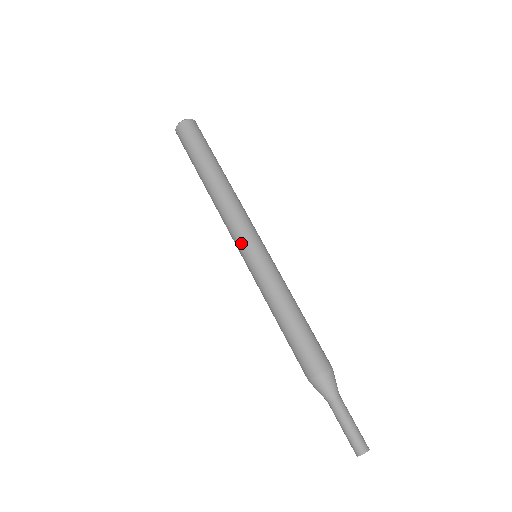
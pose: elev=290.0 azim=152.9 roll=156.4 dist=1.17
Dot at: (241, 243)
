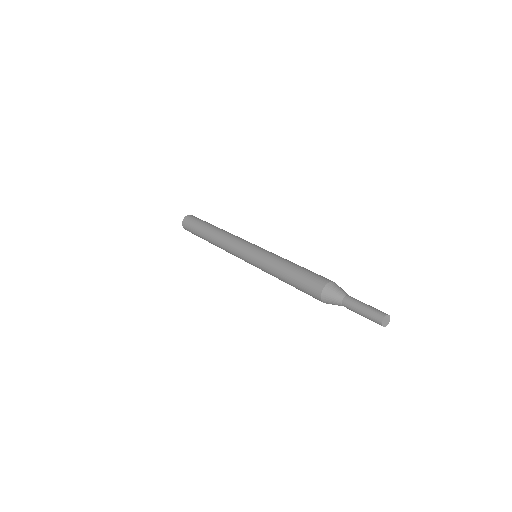
Dot at: (241, 253)
